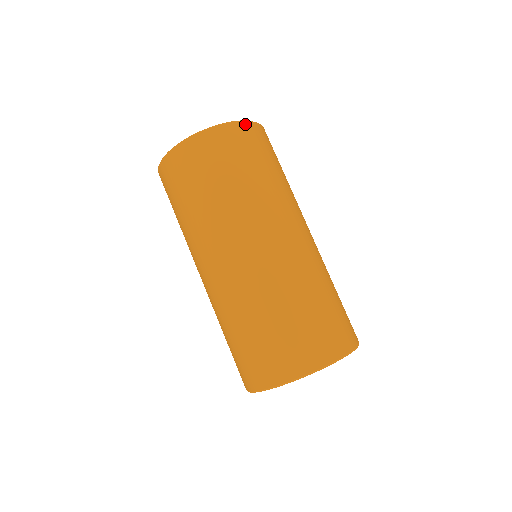
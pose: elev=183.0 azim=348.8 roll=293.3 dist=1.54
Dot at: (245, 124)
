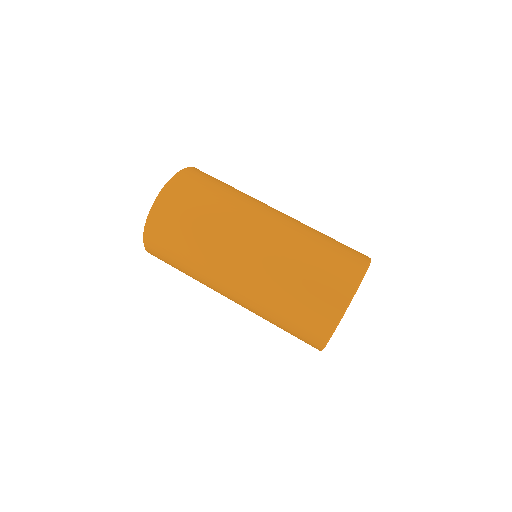
Dot at: (160, 198)
